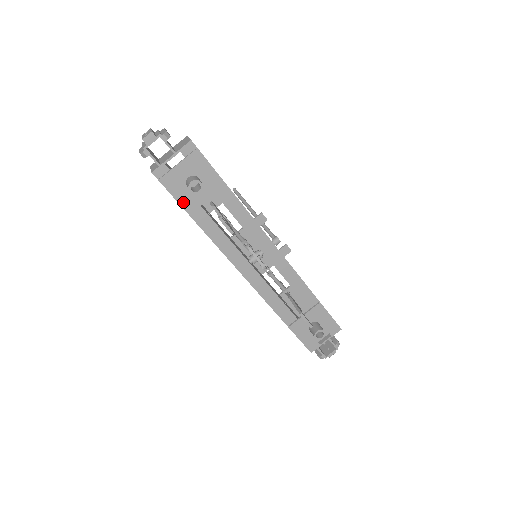
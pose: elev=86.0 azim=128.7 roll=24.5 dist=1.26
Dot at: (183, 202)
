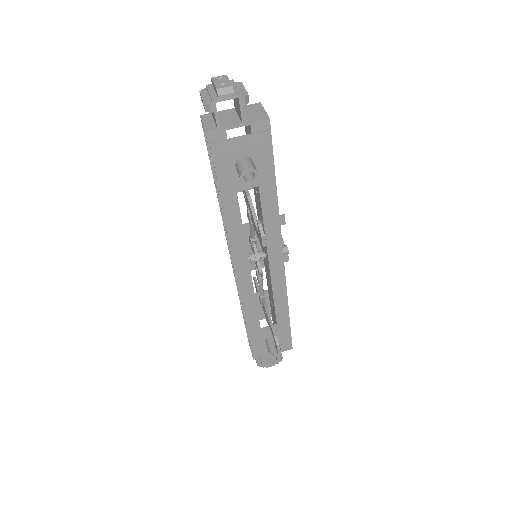
Dot at: (221, 179)
